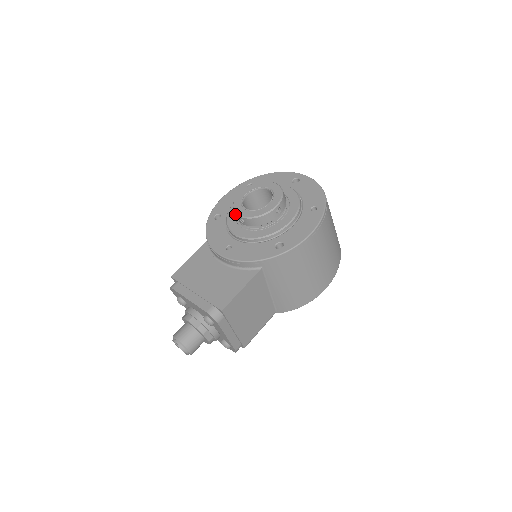
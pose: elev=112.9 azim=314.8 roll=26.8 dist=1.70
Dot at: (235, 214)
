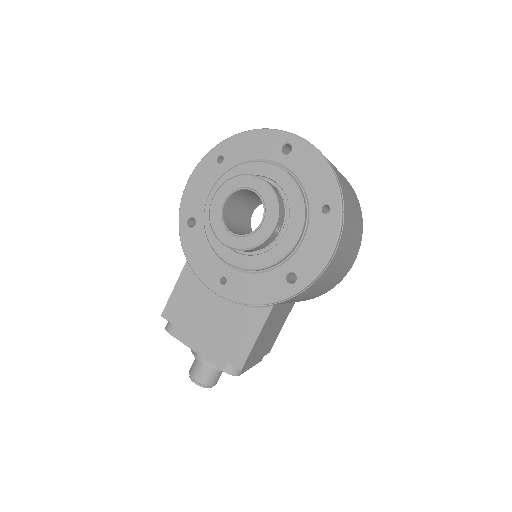
Dot at: (217, 237)
